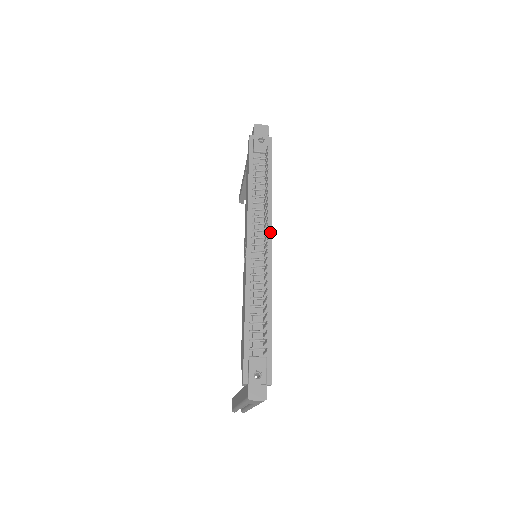
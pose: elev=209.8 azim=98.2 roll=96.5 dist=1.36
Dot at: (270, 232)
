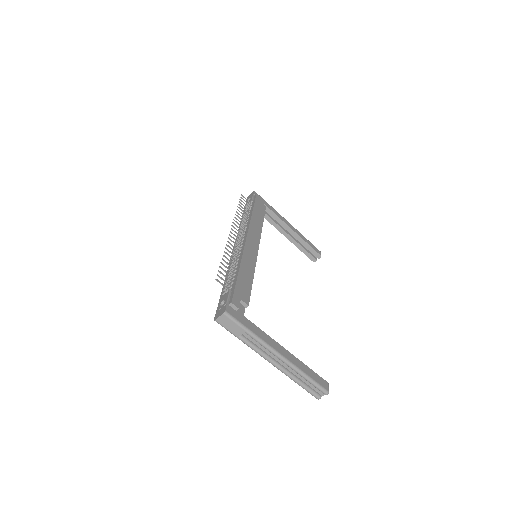
Dot at: (247, 232)
